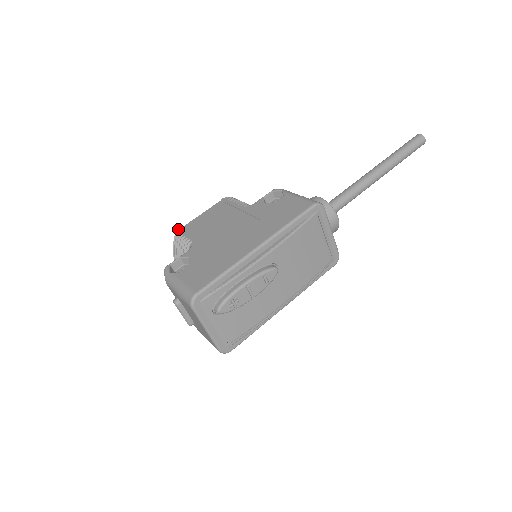
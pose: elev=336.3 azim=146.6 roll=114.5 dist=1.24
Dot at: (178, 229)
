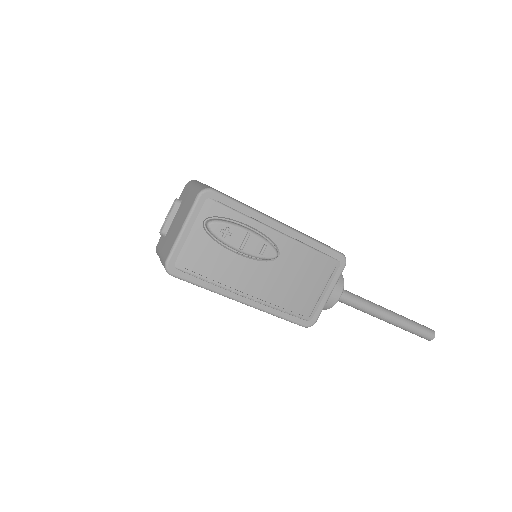
Dot at: occluded
